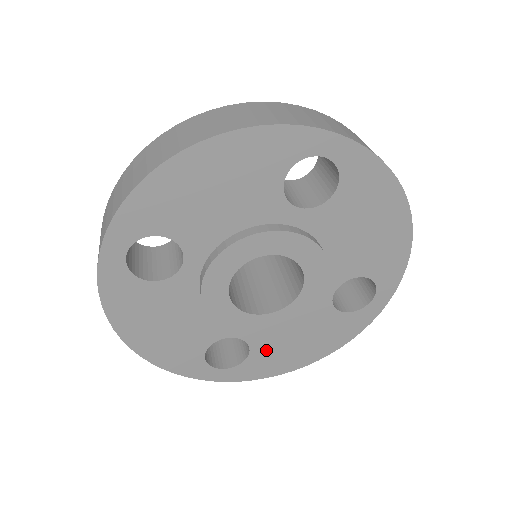
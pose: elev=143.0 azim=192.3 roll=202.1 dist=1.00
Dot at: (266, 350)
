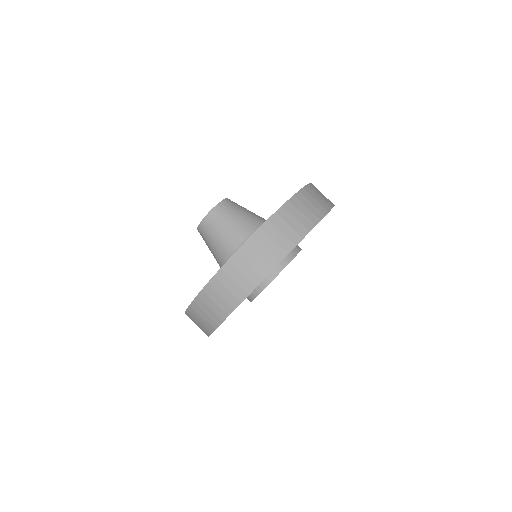
Dot at: occluded
